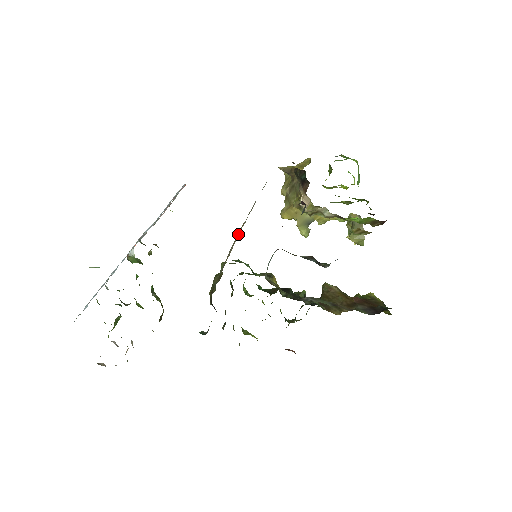
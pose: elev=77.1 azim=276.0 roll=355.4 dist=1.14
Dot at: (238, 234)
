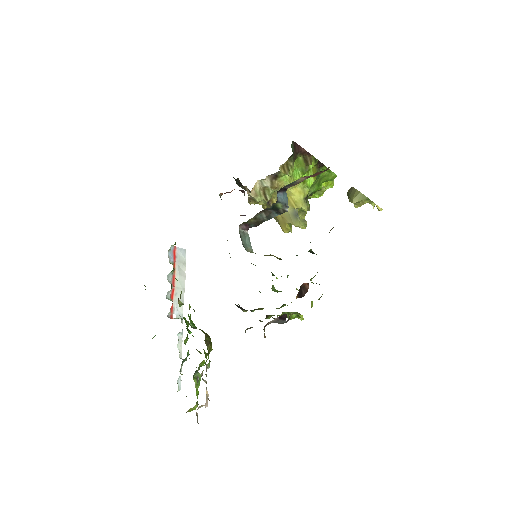
Dot at: occluded
